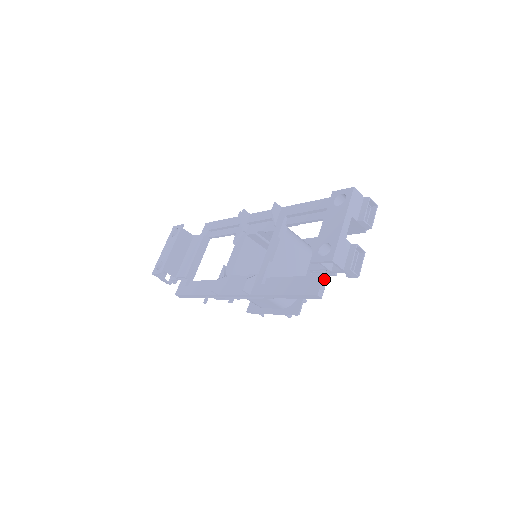
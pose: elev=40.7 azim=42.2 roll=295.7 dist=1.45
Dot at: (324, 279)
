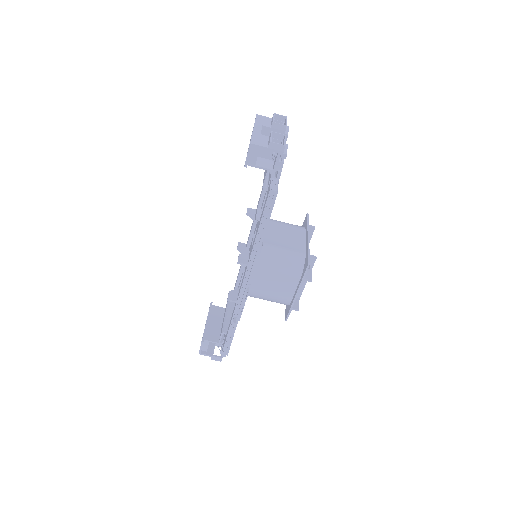
Dot at: (273, 181)
